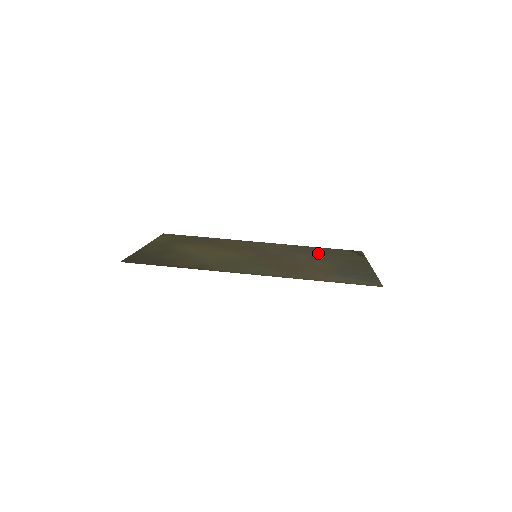
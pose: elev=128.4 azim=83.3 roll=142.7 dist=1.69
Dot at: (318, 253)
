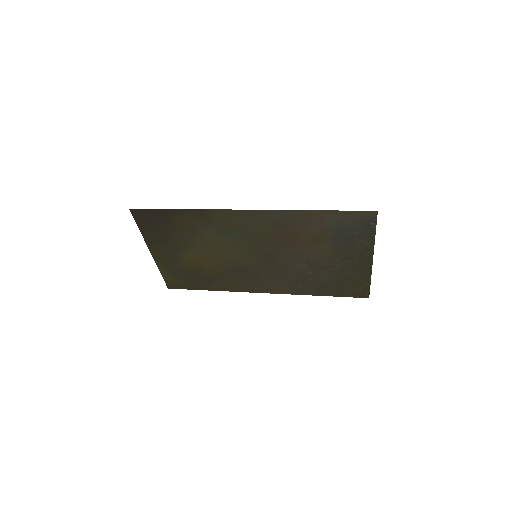
Dot at: (320, 279)
